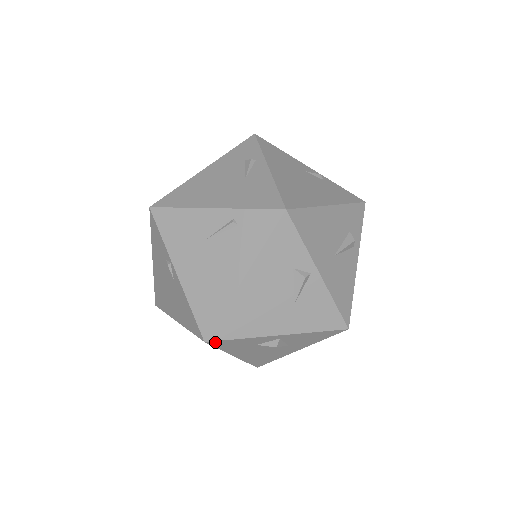
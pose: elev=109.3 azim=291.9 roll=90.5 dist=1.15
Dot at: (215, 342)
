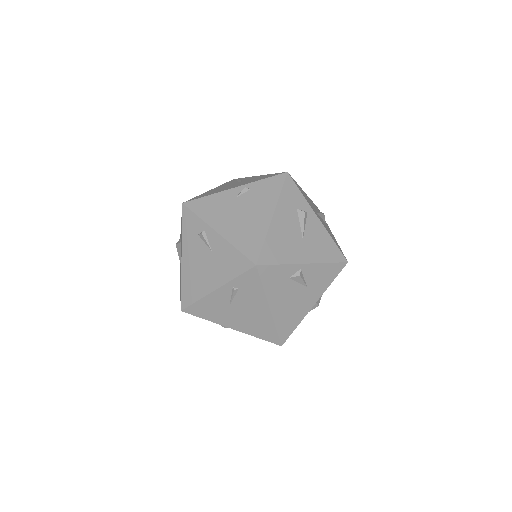
Dot at: occluded
